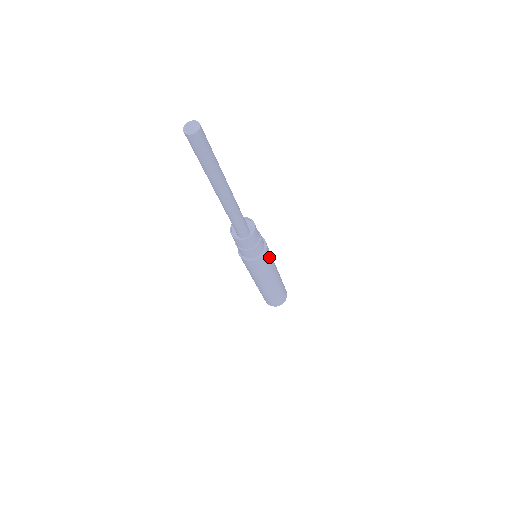
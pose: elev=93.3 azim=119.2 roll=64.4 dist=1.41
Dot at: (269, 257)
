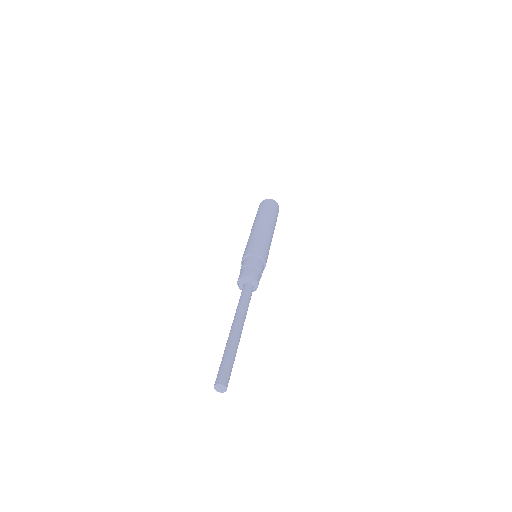
Dot at: occluded
